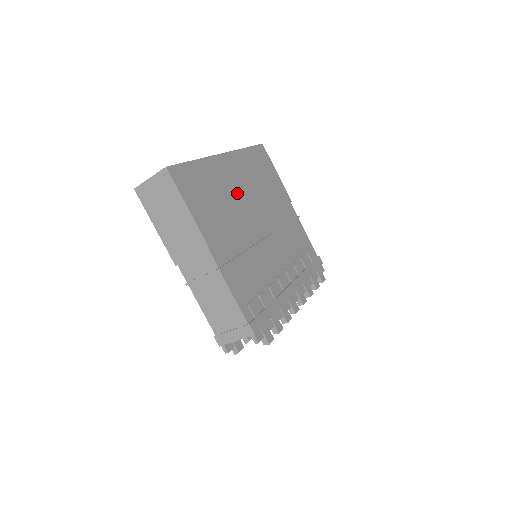
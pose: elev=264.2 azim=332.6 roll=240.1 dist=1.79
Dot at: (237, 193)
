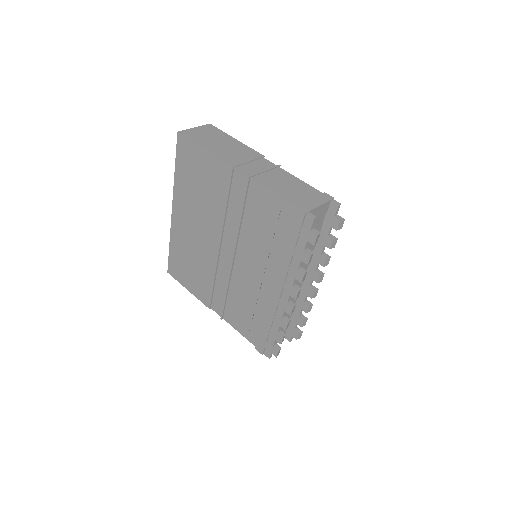
Dot at: occluded
